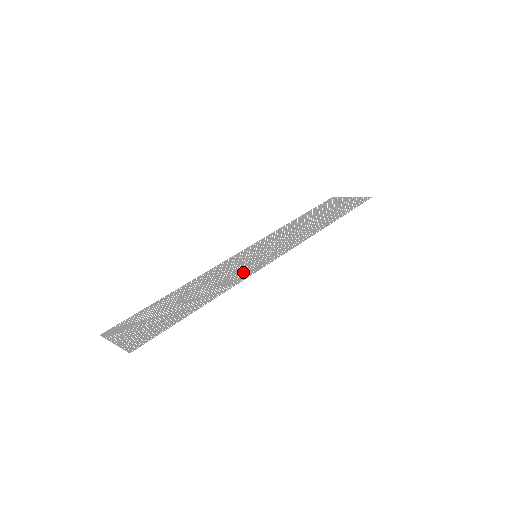
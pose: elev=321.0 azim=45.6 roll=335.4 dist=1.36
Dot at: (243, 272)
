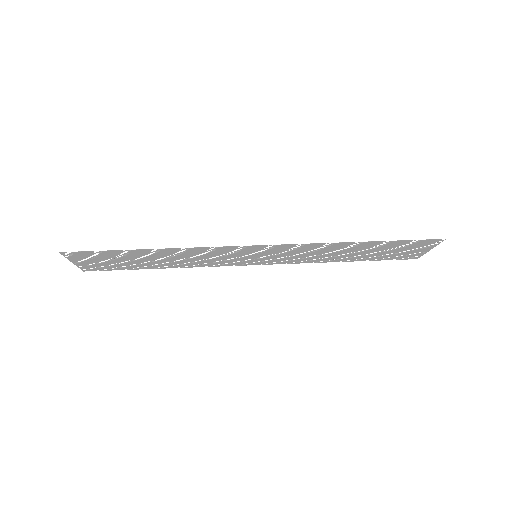
Dot at: (220, 251)
